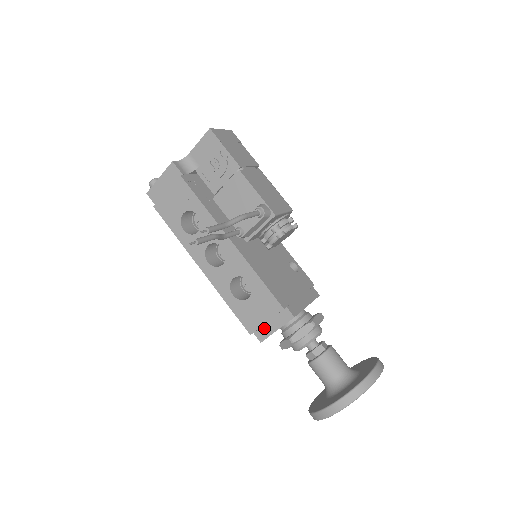
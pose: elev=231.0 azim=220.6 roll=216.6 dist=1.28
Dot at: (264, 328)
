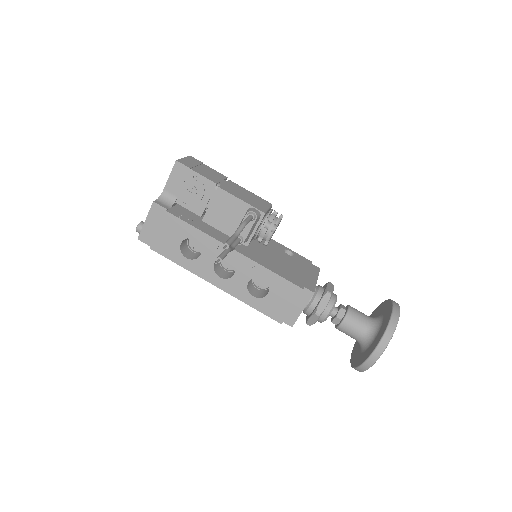
Dot at: (291, 313)
